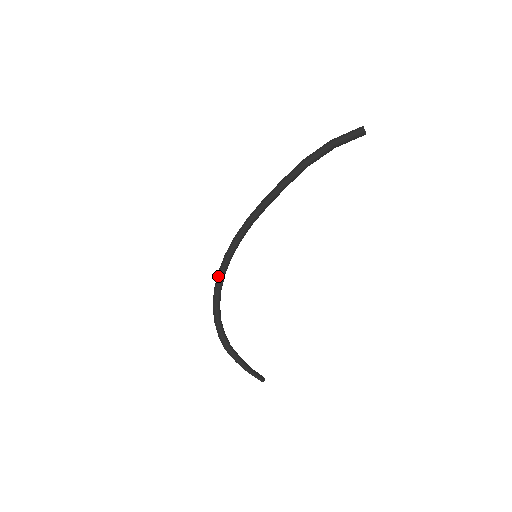
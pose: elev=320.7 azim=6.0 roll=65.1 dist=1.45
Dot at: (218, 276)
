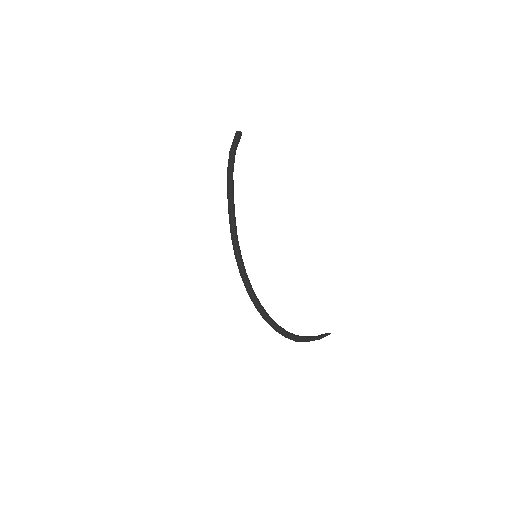
Dot at: (251, 293)
